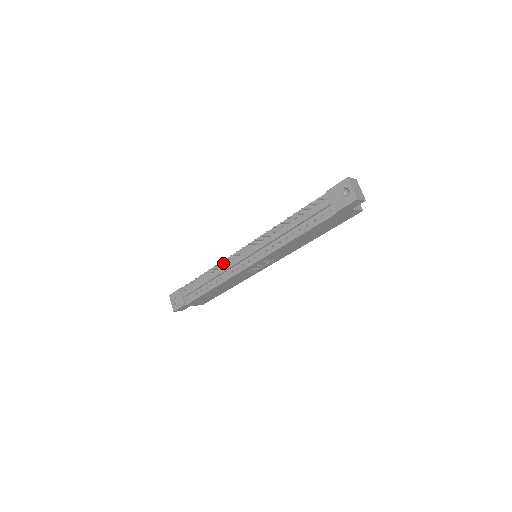
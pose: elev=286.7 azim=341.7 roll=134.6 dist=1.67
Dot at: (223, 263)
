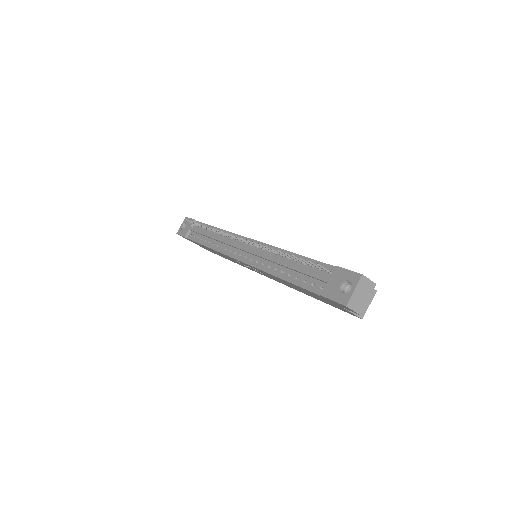
Dot at: occluded
